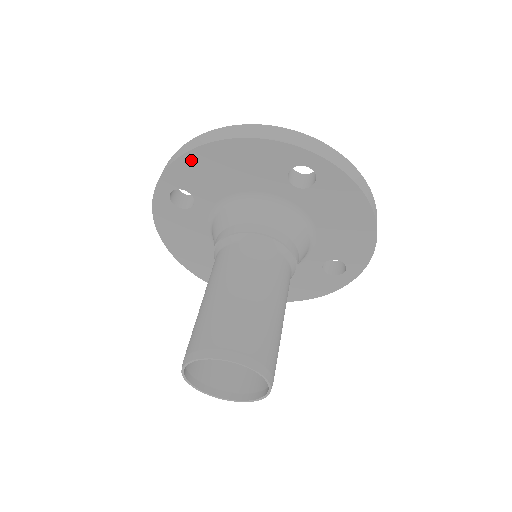
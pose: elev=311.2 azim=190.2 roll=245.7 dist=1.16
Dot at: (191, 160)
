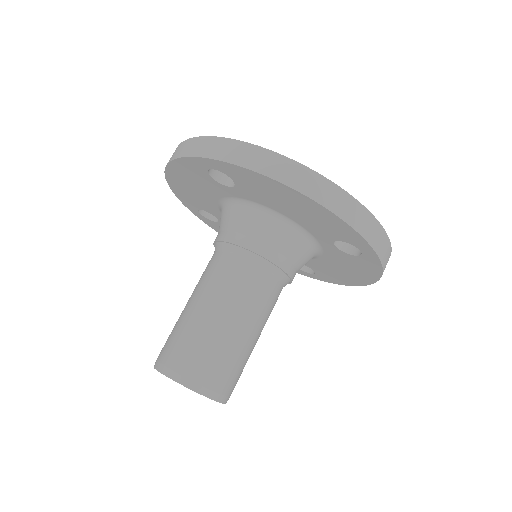
Dot at: (264, 180)
